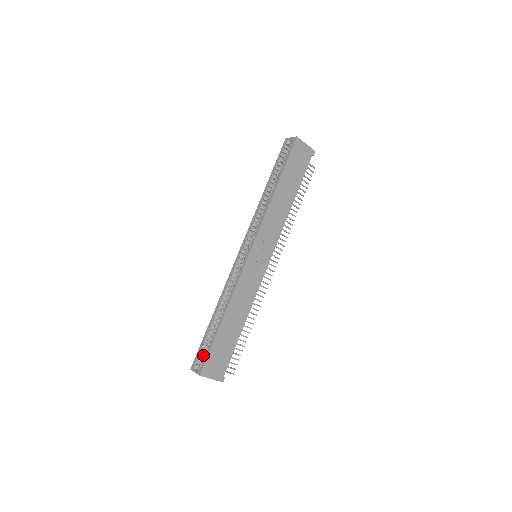
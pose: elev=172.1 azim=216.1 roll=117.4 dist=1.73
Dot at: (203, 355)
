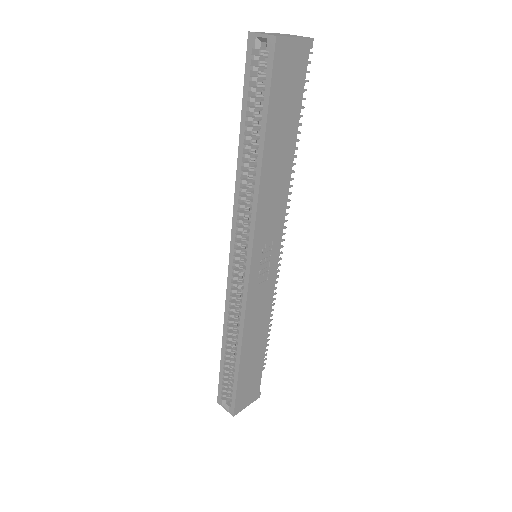
Dot at: (227, 388)
